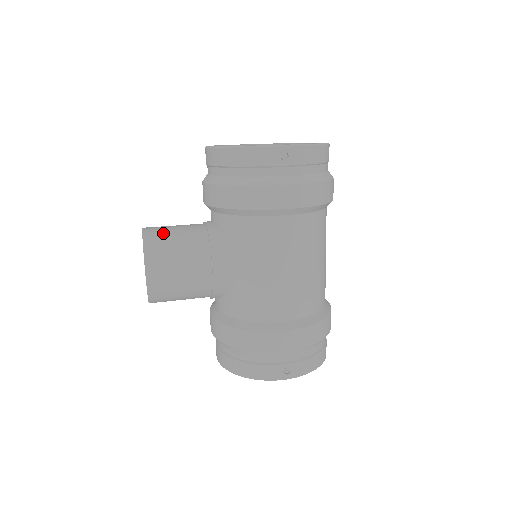
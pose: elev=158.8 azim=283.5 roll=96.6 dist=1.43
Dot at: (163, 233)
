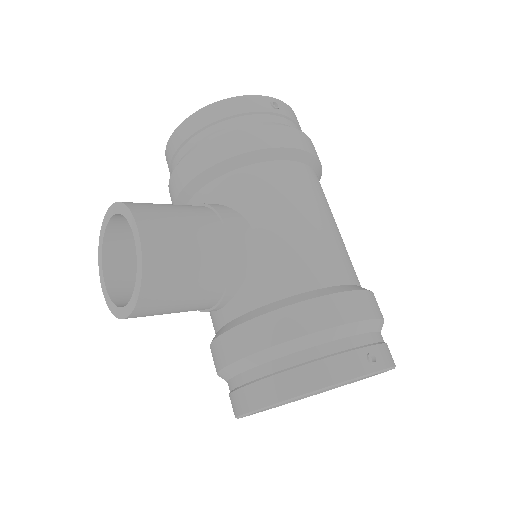
Dot at: occluded
